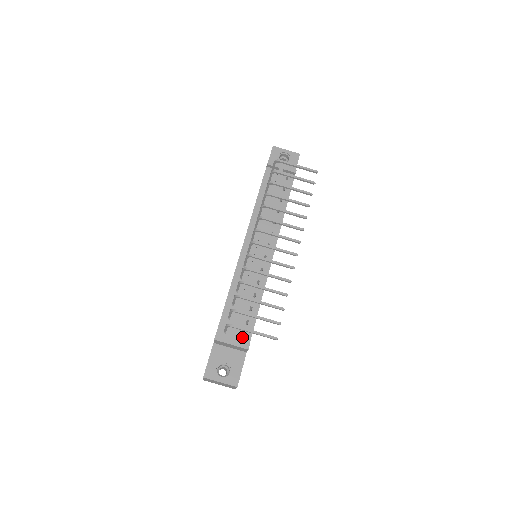
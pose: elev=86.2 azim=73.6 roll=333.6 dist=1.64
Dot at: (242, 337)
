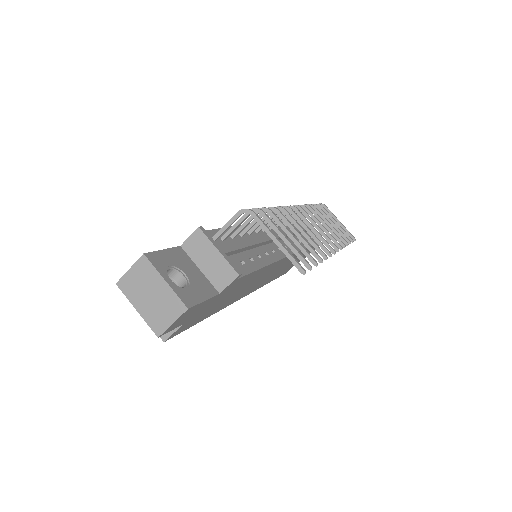
Dot at: occluded
